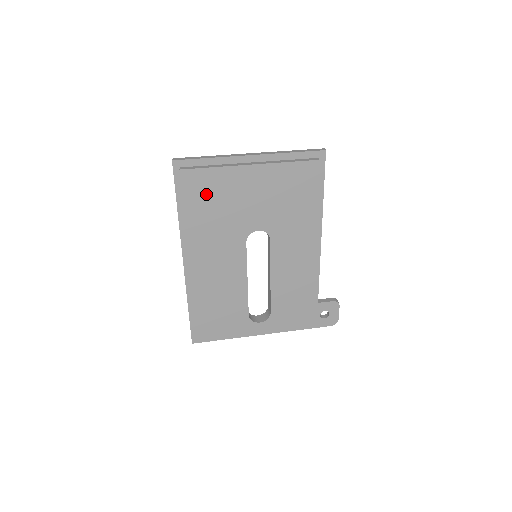
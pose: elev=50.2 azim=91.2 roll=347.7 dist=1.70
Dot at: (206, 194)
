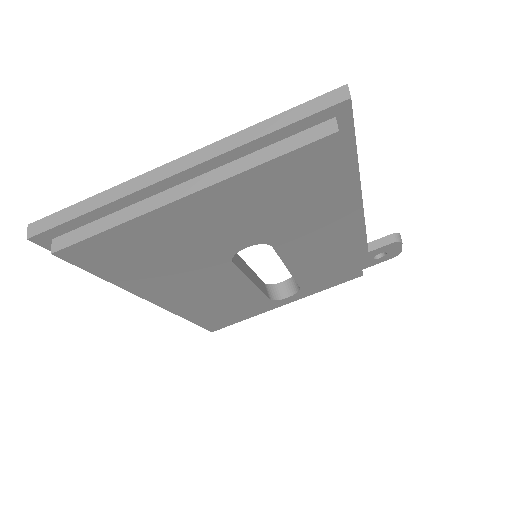
Dot at: (127, 254)
